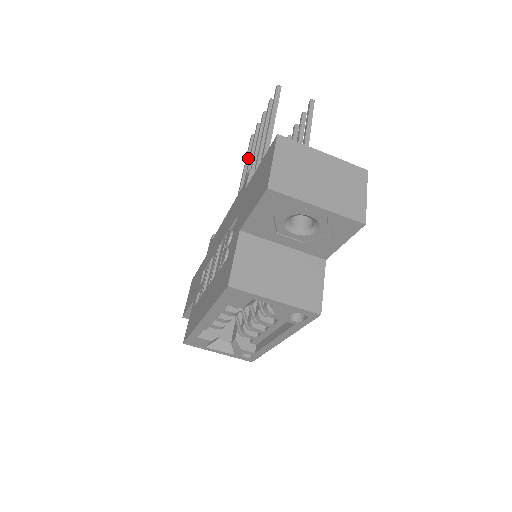
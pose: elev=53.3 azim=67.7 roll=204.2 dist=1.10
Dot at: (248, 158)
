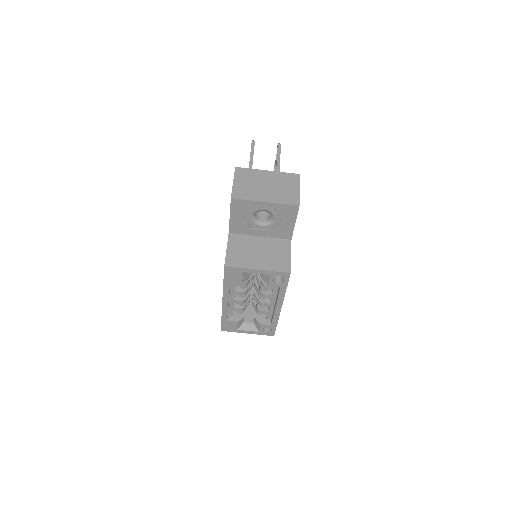
Dot at: occluded
